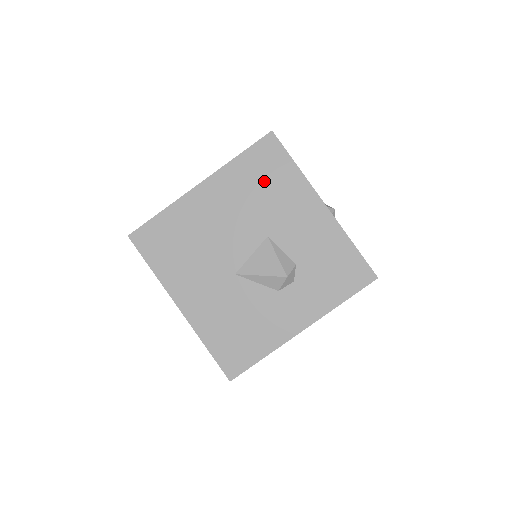
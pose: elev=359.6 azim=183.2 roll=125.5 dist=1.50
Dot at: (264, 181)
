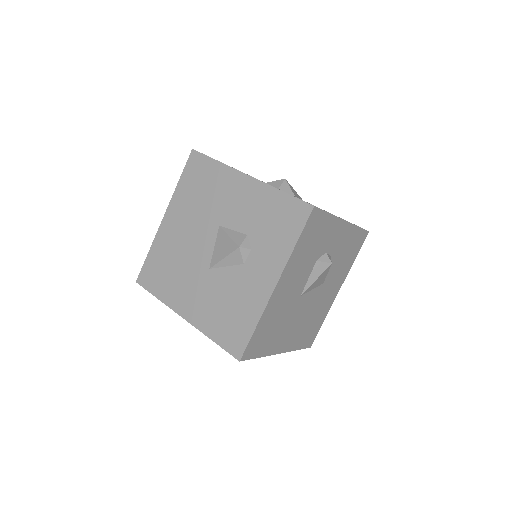
Dot at: (201, 187)
